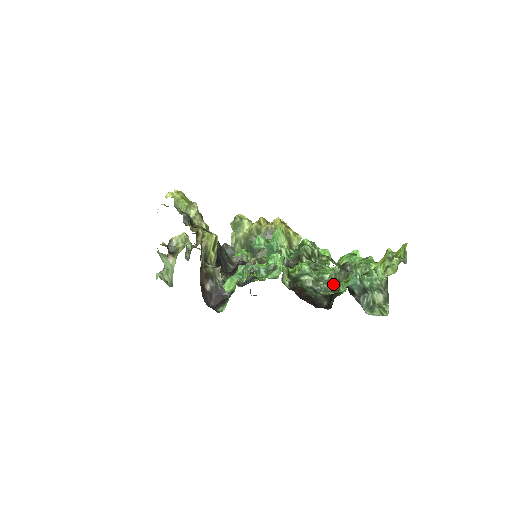
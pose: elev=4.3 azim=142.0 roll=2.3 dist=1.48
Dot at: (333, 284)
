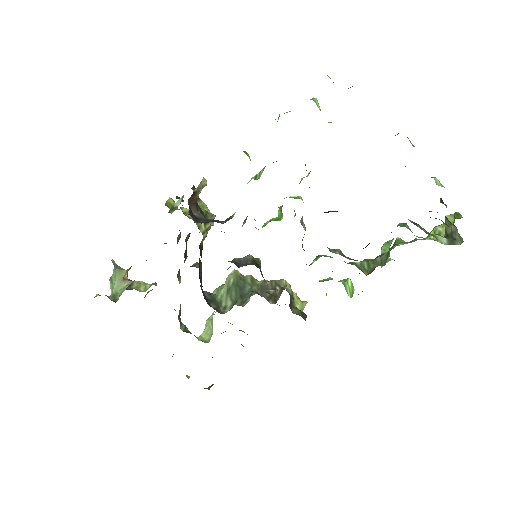
Dot at: (366, 275)
